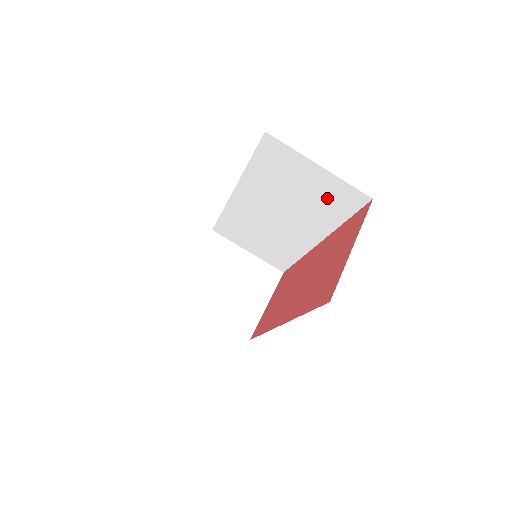
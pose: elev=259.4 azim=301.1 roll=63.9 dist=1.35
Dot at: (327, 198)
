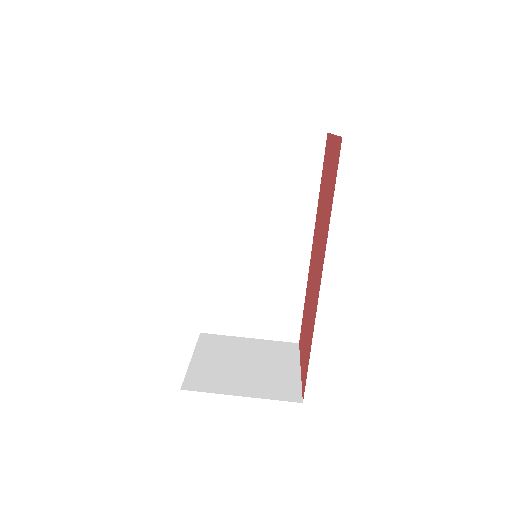
Dot at: (292, 166)
